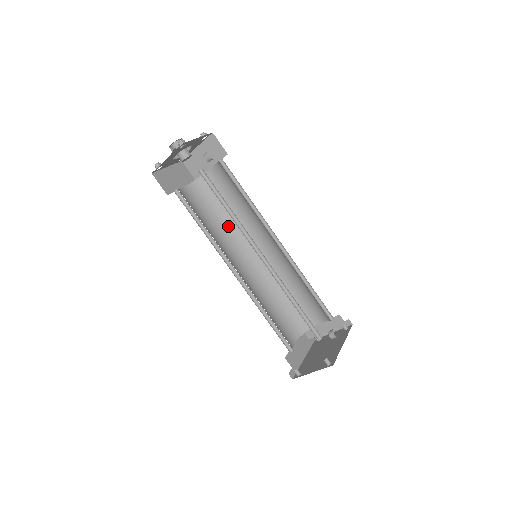
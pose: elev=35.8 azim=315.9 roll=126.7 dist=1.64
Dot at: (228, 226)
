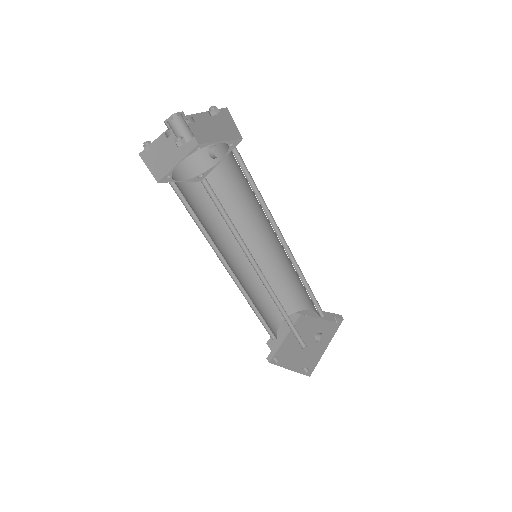
Dot at: (230, 208)
